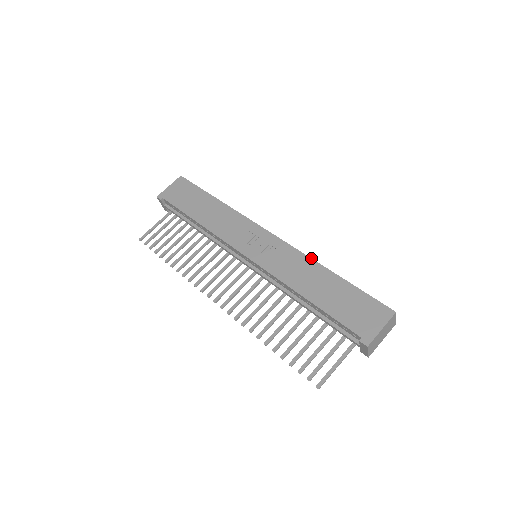
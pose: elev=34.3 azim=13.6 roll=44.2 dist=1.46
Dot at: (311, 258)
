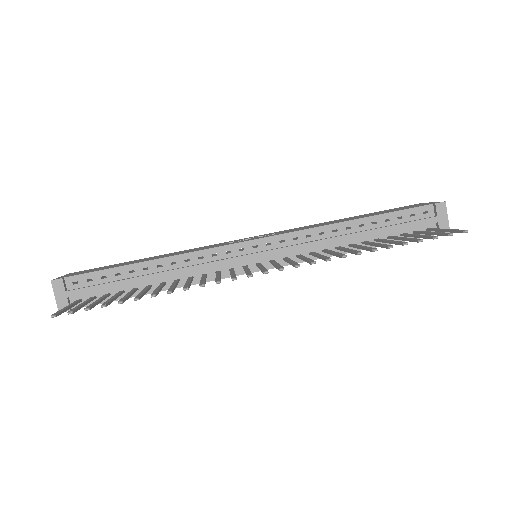
Dot at: (315, 224)
